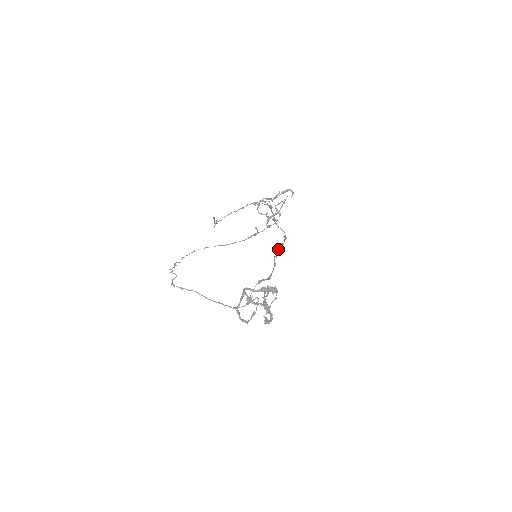
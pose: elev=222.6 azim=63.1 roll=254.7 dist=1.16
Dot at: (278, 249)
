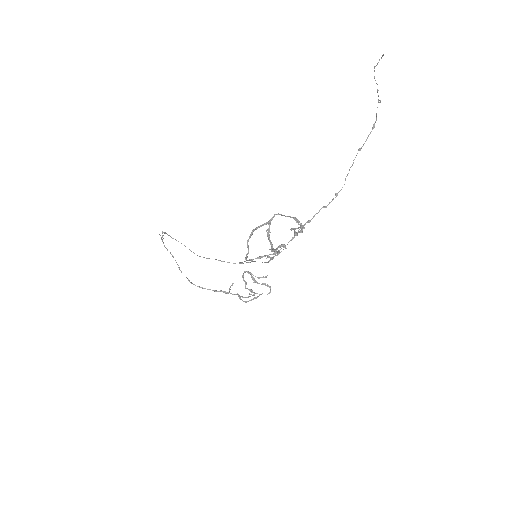
Dot at: occluded
